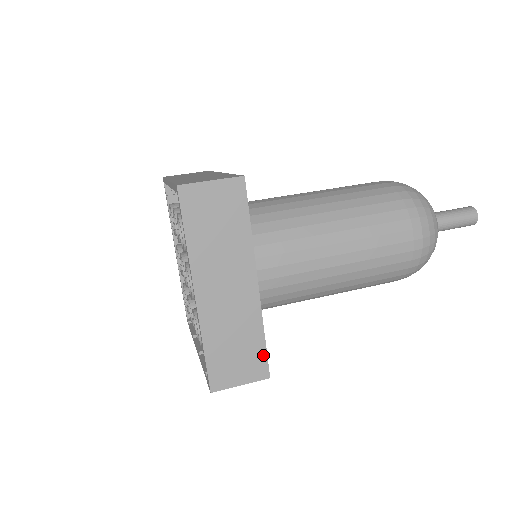
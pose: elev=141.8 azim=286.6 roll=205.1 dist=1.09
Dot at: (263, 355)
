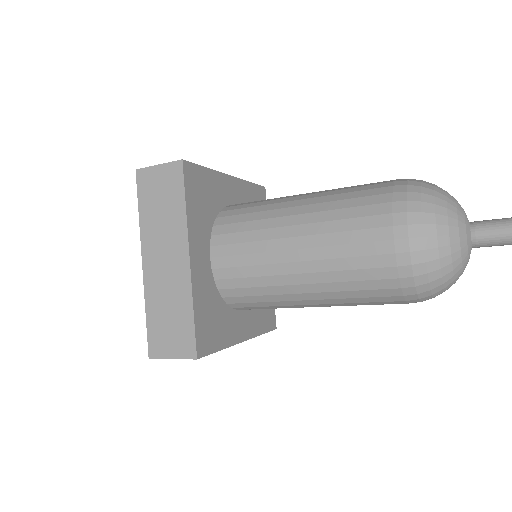
Dot at: (194, 165)
